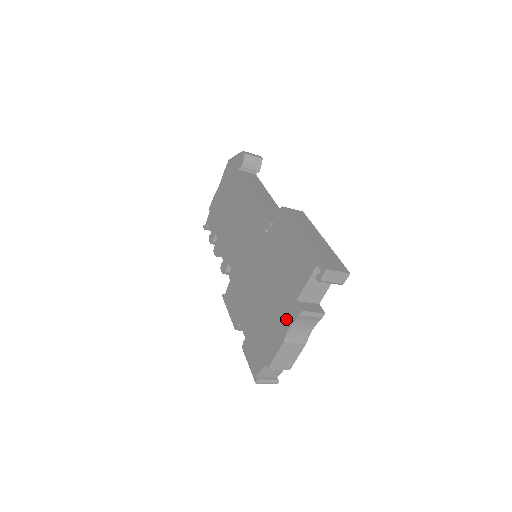
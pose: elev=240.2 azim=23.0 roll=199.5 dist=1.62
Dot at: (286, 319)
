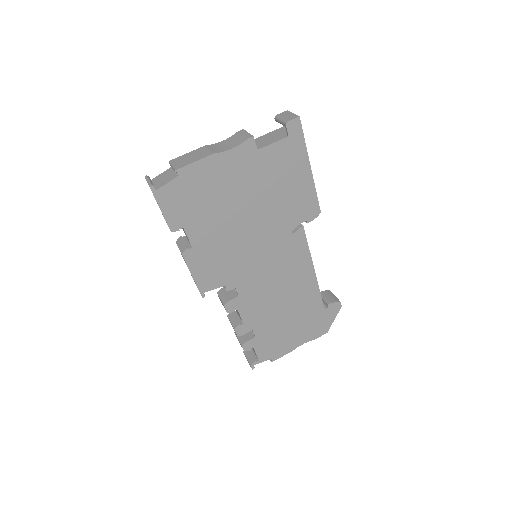
Dot at: occluded
